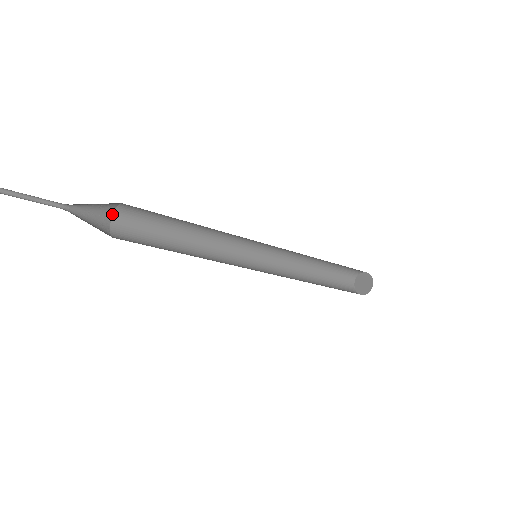
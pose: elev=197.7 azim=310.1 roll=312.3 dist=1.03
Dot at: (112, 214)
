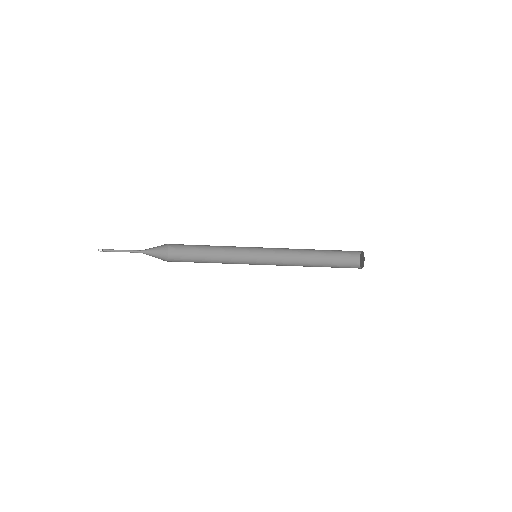
Dot at: (167, 260)
